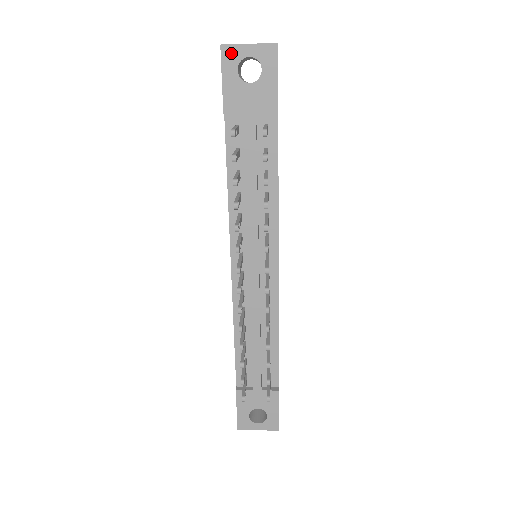
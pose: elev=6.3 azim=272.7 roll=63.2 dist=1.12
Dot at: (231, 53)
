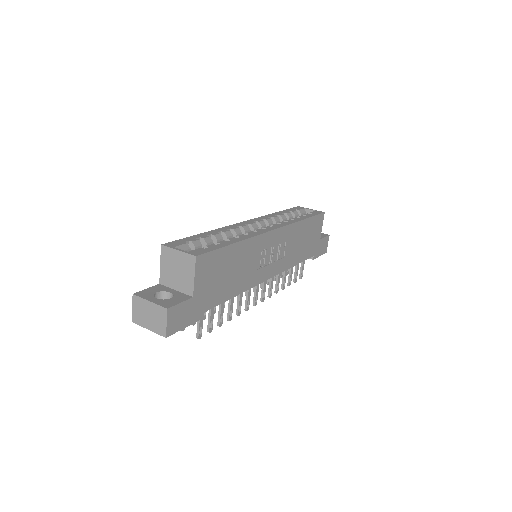
Dot at: occluded
